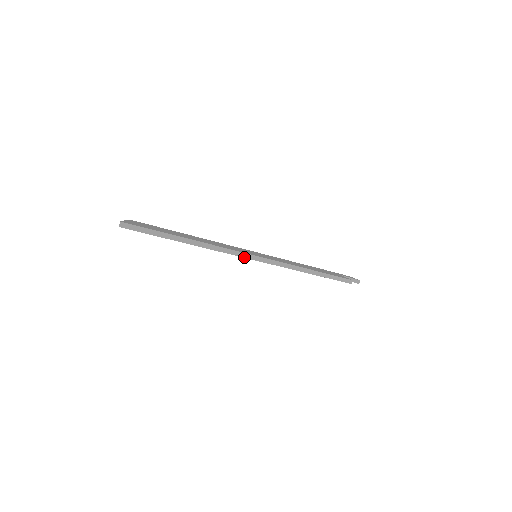
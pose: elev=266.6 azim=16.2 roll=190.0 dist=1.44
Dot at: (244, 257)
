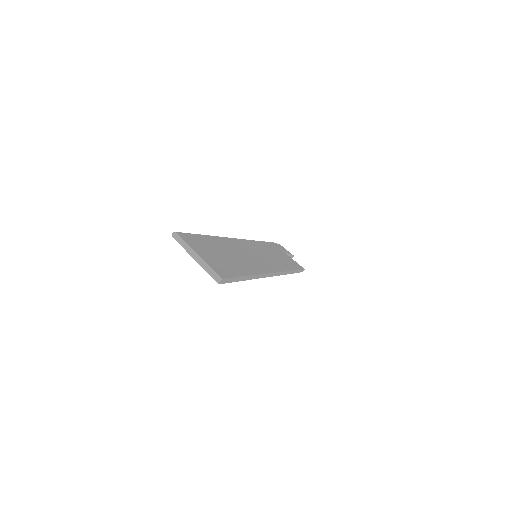
Dot at: (270, 276)
